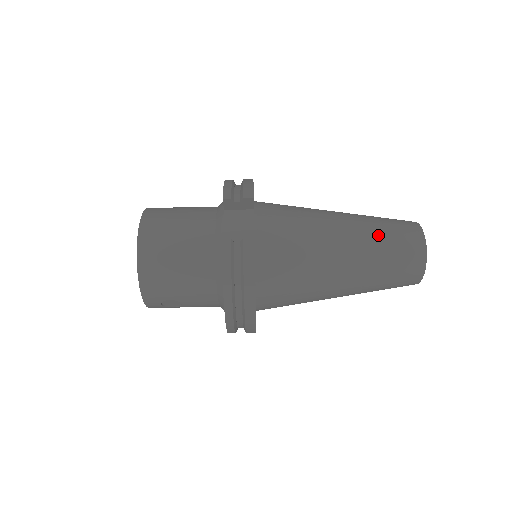
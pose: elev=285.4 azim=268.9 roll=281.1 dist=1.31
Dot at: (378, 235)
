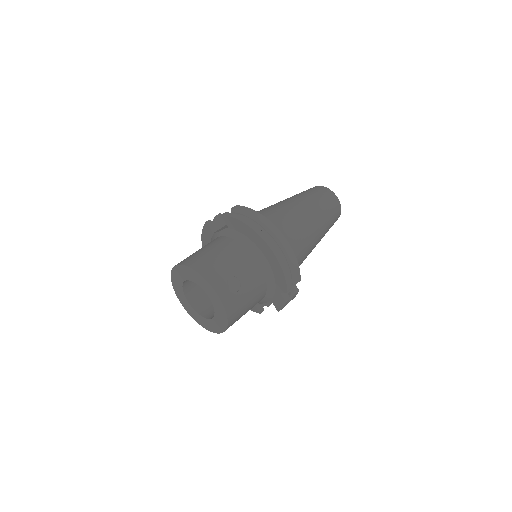
Dot at: occluded
